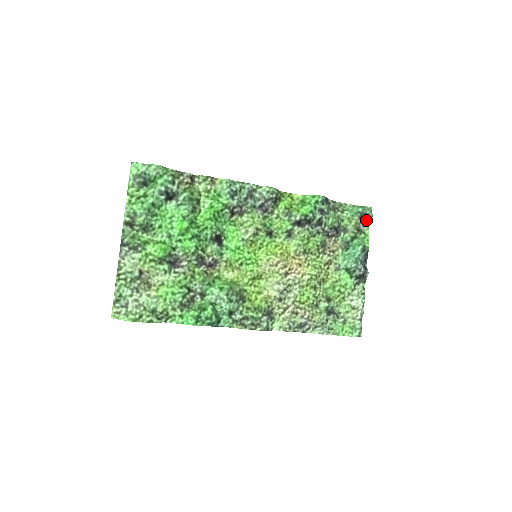
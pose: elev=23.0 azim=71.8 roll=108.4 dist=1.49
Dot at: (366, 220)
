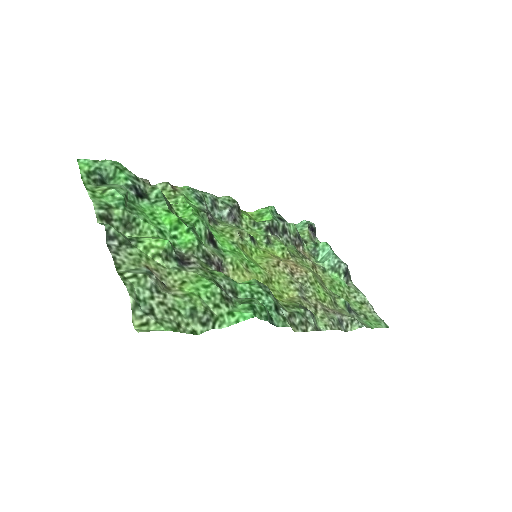
Dot at: (313, 232)
